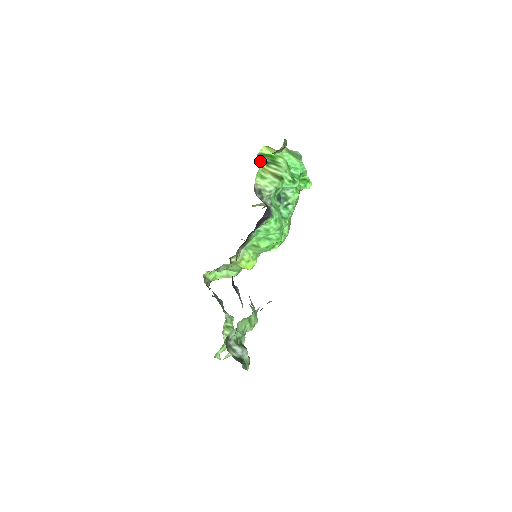
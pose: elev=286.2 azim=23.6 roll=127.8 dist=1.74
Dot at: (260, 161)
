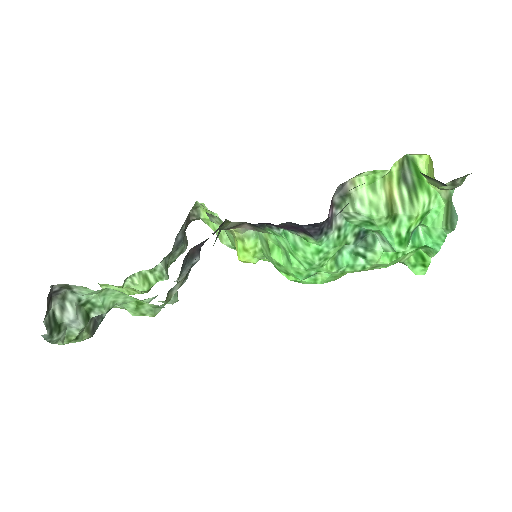
Dot at: (399, 165)
